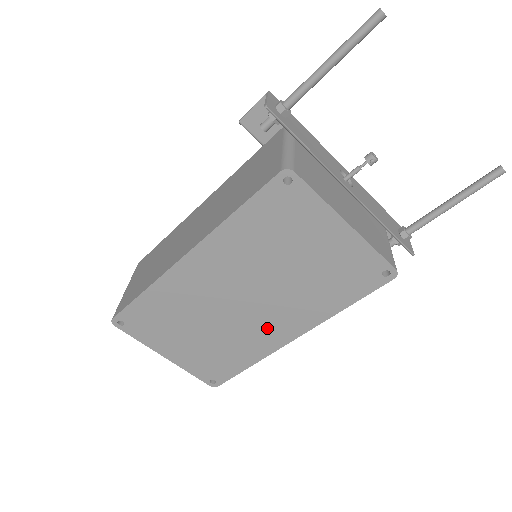
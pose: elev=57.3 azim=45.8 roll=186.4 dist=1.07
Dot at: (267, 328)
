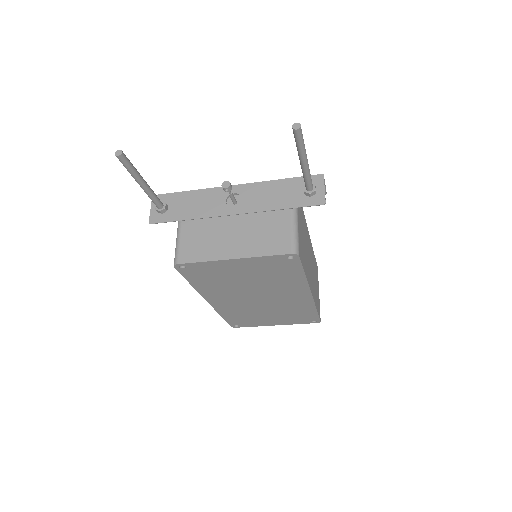
Dot at: (290, 299)
